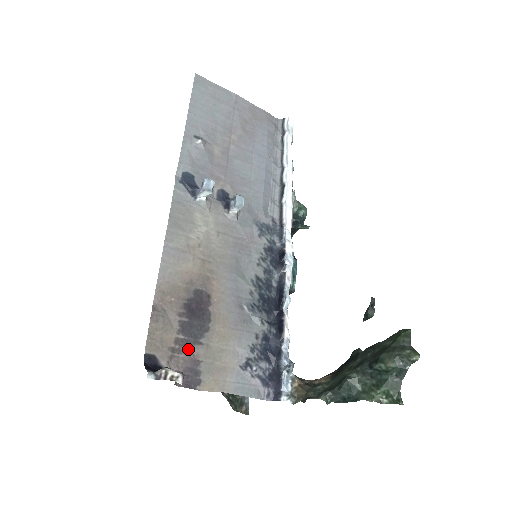
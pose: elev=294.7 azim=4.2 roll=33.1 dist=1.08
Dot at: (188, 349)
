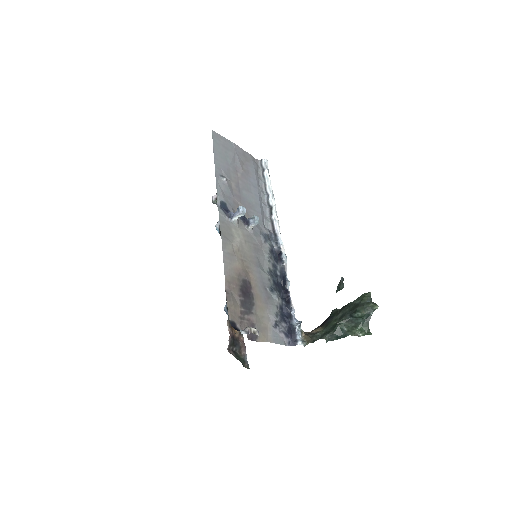
Dot at: (247, 317)
